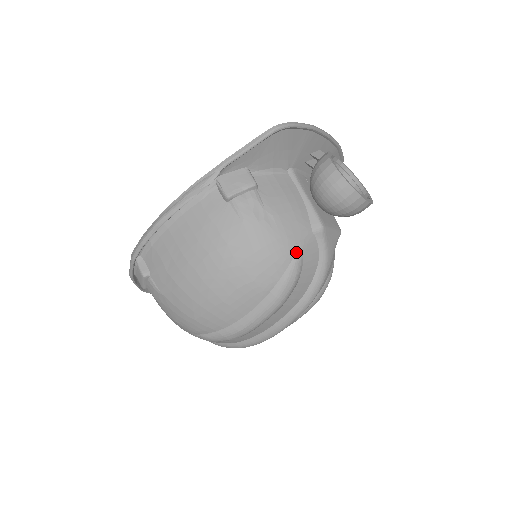
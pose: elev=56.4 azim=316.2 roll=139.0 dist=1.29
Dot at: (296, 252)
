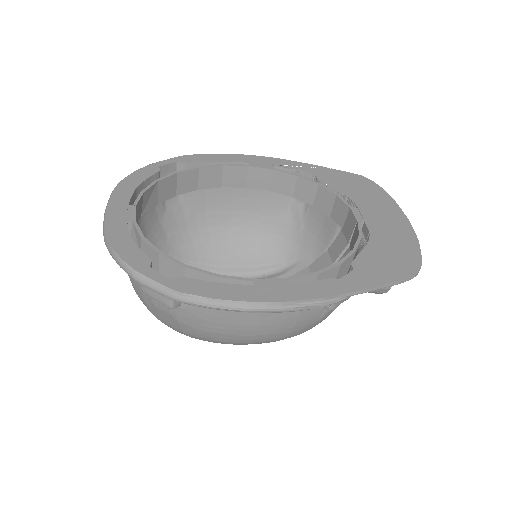
Dot at: occluded
